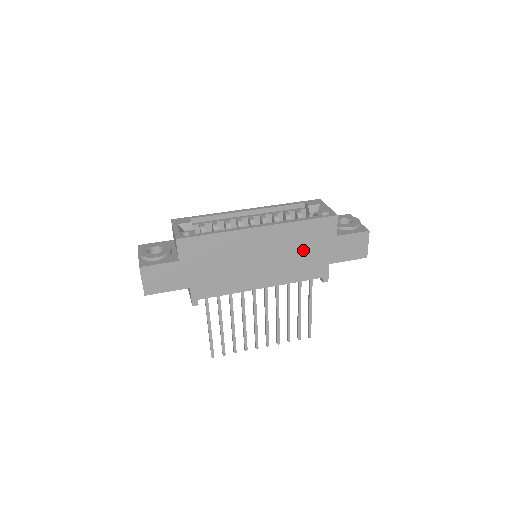
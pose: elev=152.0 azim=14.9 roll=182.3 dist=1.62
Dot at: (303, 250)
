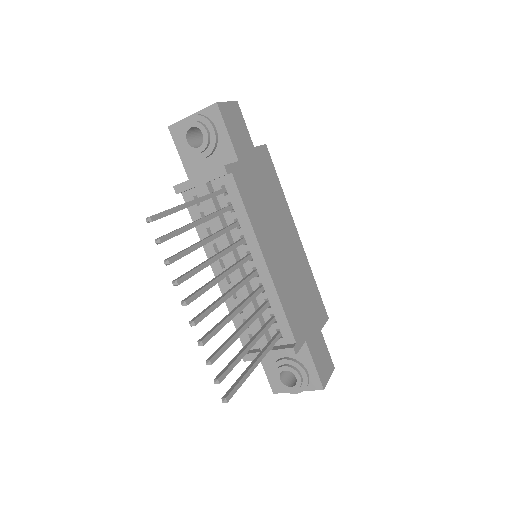
Dot at: (302, 296)
